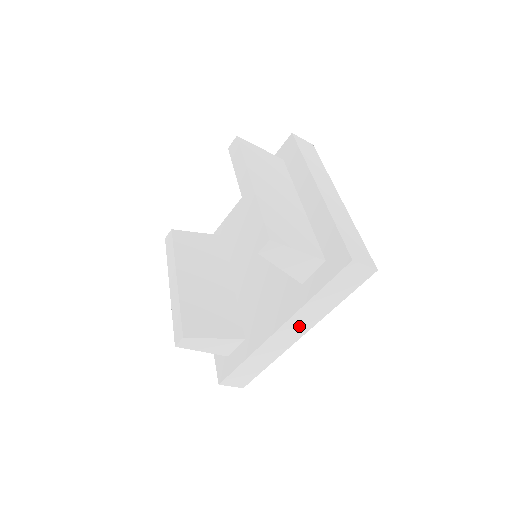
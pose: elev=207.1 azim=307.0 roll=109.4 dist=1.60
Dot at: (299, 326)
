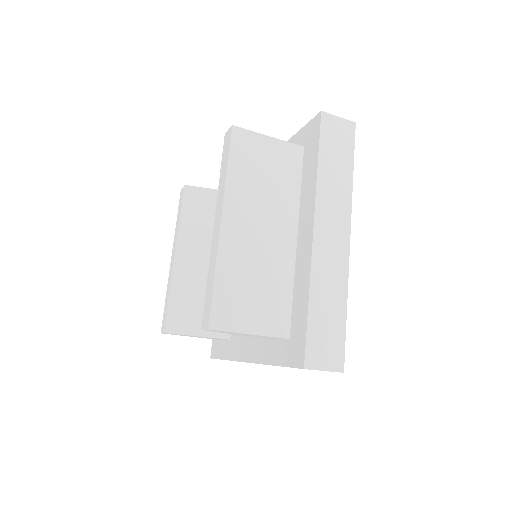
Dot at: occluded
